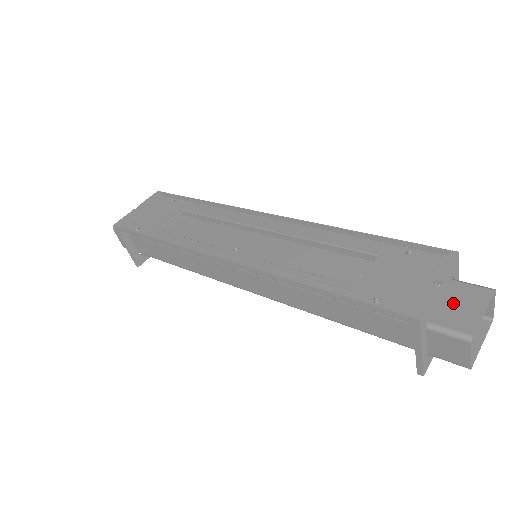
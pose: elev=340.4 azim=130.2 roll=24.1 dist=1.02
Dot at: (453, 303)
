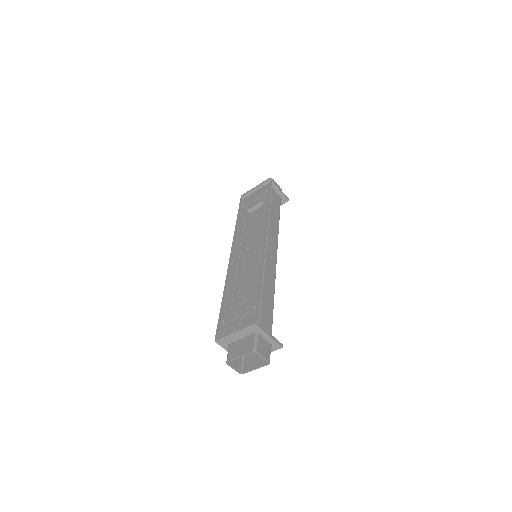
Dot at: (241, 344)
